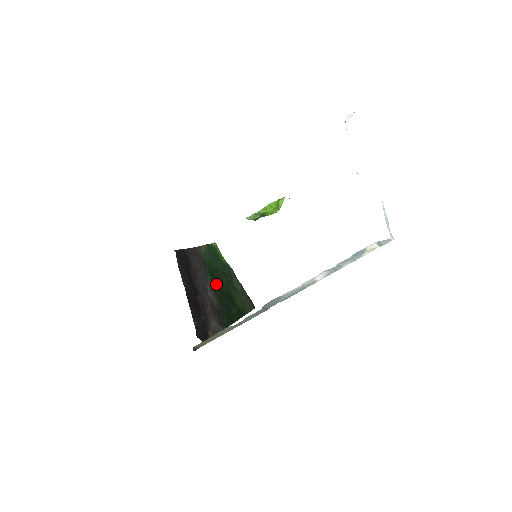
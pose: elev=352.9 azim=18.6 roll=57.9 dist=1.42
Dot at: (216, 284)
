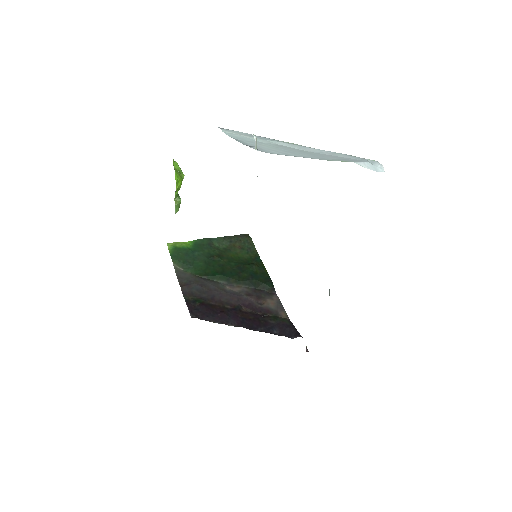
Dot at: (225, 275)
